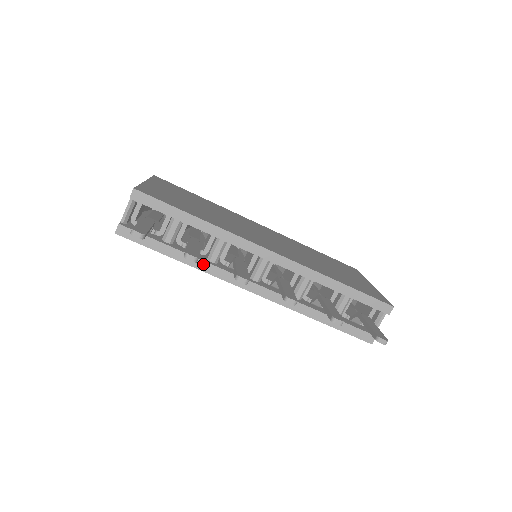
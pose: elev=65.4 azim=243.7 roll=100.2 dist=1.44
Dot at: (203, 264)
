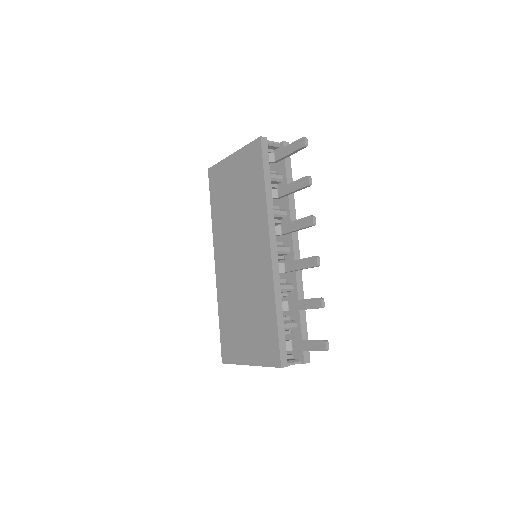
Dot at: (271, 204)
